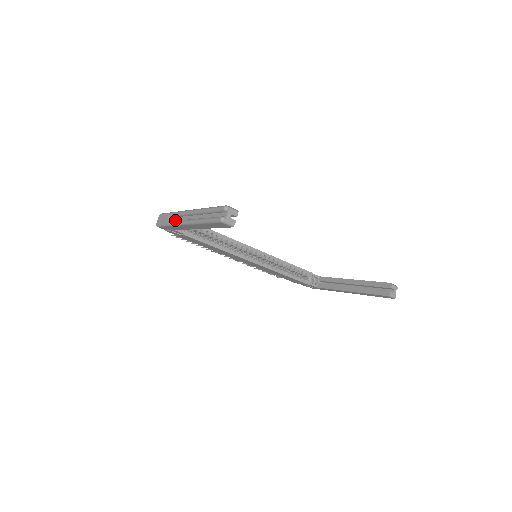
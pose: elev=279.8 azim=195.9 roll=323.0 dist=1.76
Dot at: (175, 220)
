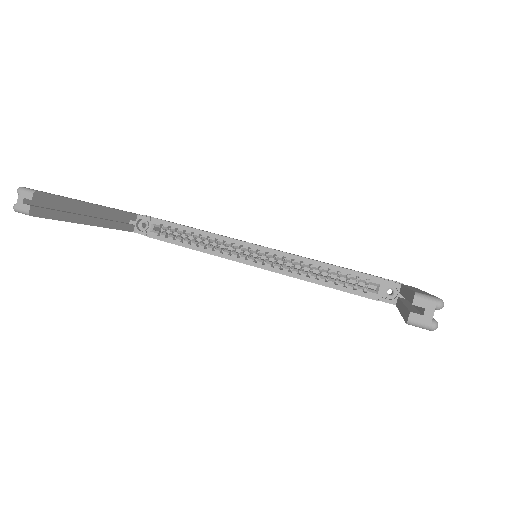
Dot at: occluded
